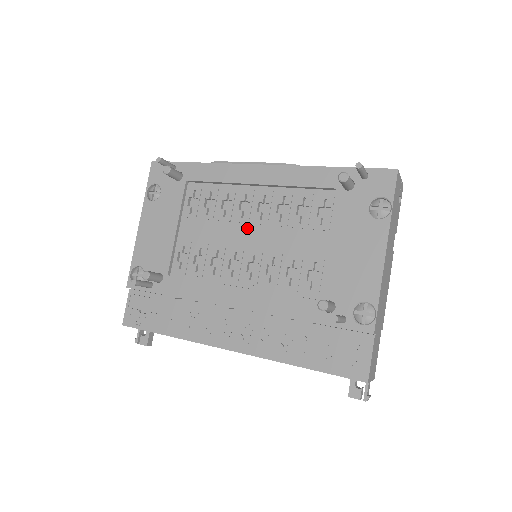
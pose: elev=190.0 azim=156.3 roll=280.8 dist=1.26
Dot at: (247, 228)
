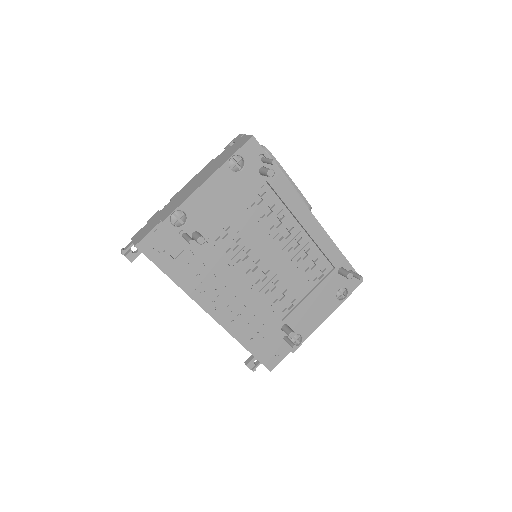
Dot at: (277, 249)
